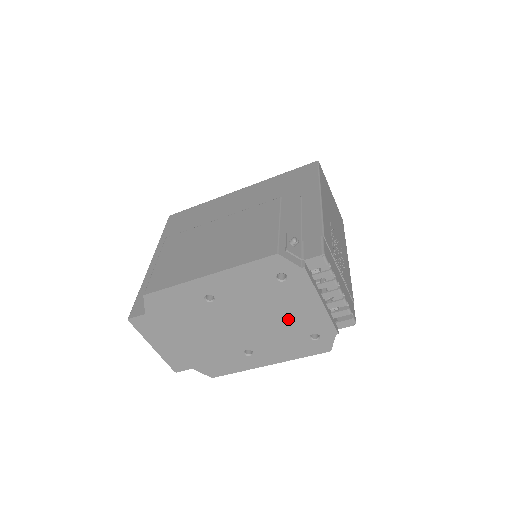
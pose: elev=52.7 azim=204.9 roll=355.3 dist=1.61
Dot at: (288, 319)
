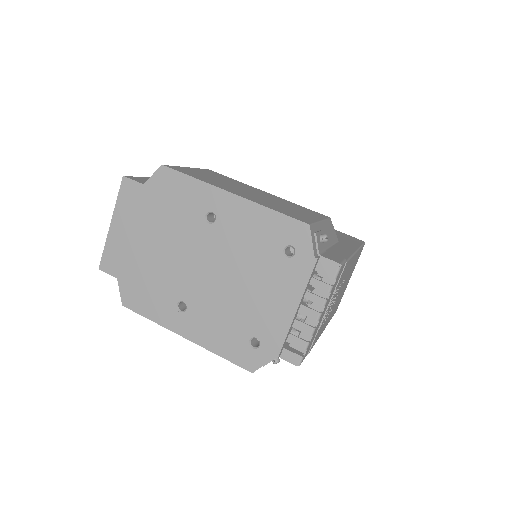
Dot at: (251, 301)
